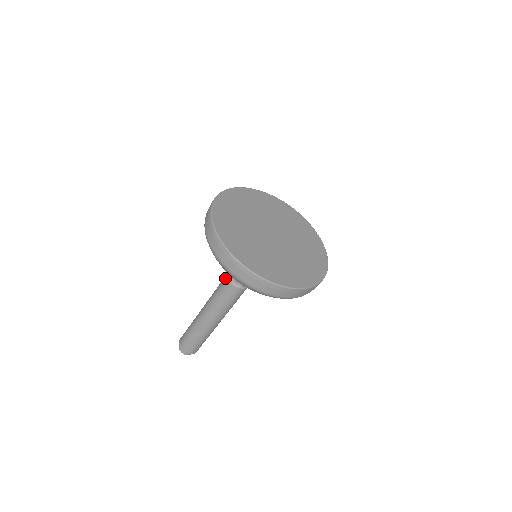
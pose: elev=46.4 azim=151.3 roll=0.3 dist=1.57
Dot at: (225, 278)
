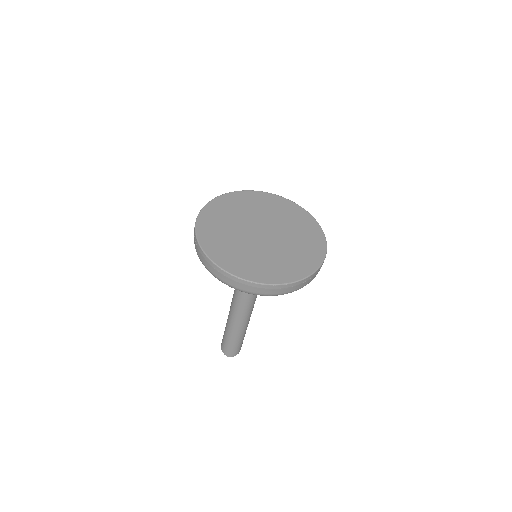
Dot at: occluded
